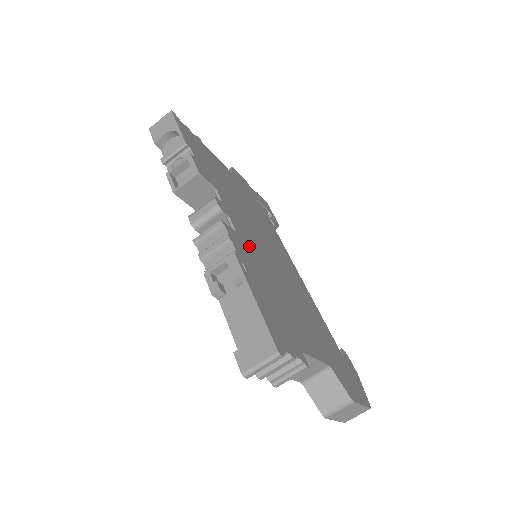
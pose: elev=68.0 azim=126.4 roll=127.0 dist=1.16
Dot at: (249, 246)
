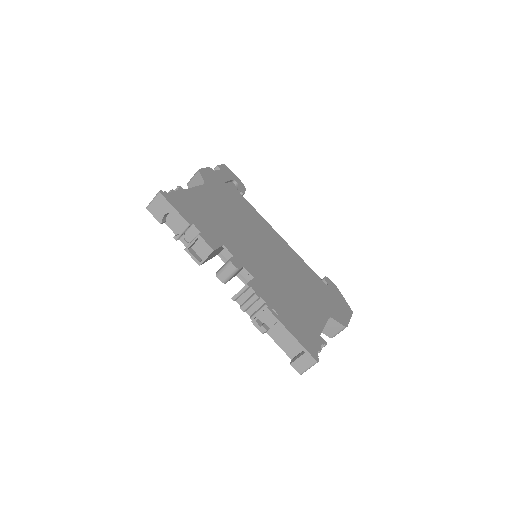
Dot at: (262, 277)
